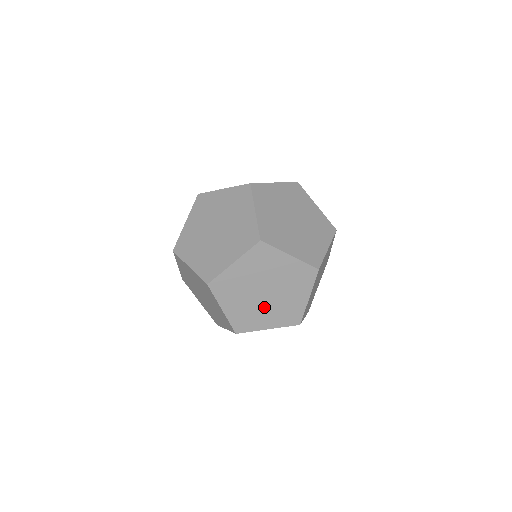
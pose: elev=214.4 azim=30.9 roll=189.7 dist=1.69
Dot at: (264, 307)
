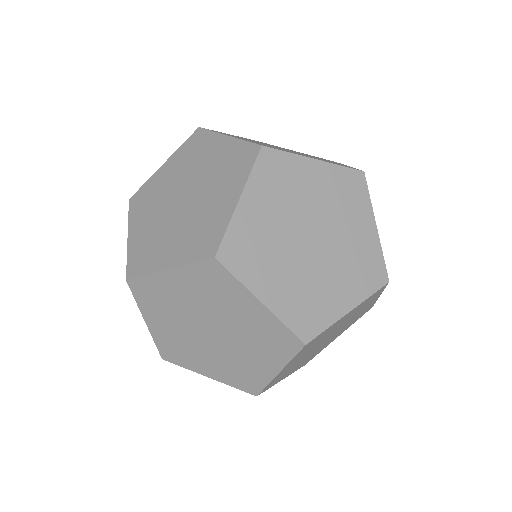
Dot at: (290, 260)
